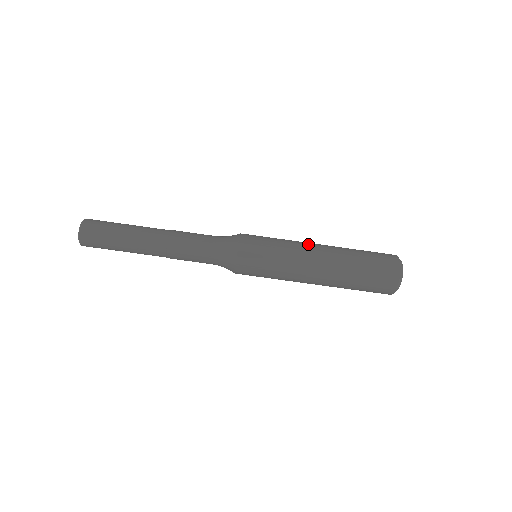
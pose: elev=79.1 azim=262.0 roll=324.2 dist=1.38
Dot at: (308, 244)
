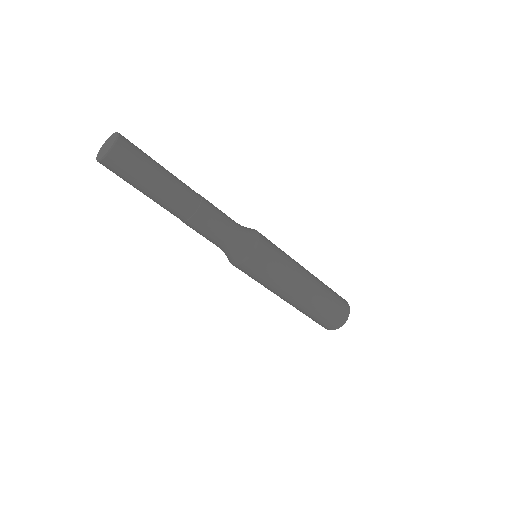
Dot at: (294, 291)
